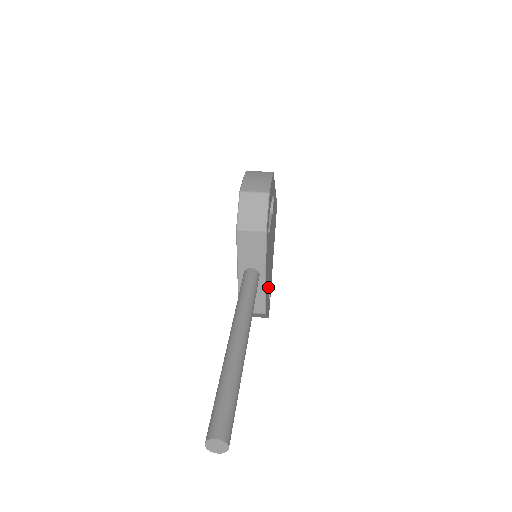
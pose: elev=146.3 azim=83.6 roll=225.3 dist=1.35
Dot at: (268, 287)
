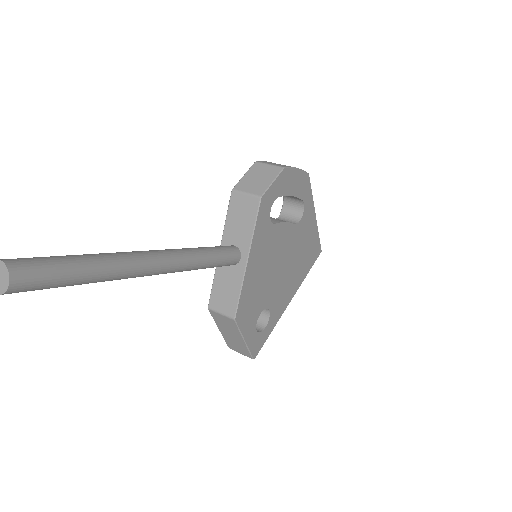
Dot at: (258, 302)
